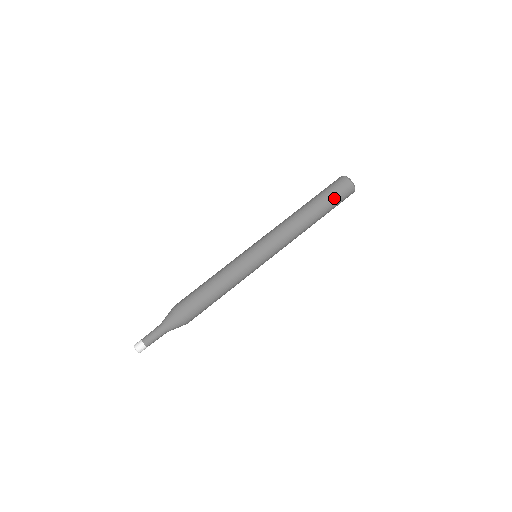
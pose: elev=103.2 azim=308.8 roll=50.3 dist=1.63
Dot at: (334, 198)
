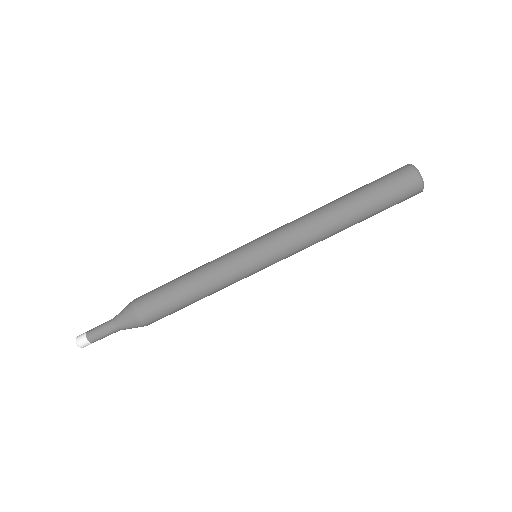
Dot at: (388, 201)
